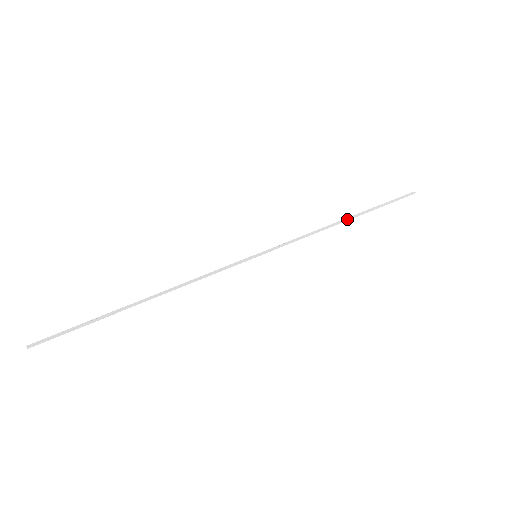
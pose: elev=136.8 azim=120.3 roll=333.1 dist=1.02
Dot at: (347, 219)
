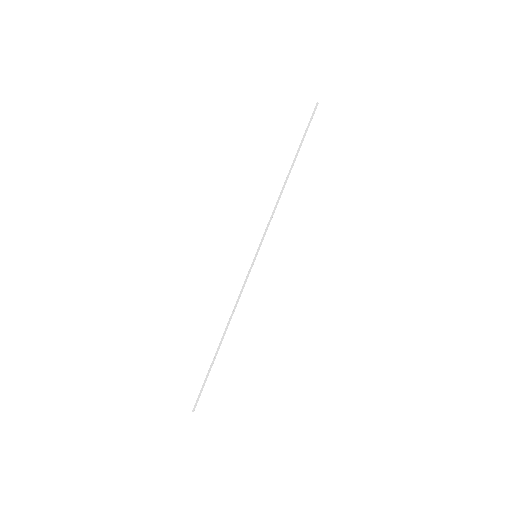
Dot at: (288, 174)
